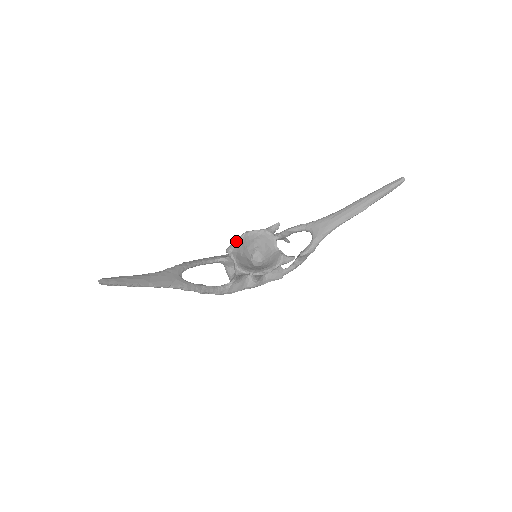
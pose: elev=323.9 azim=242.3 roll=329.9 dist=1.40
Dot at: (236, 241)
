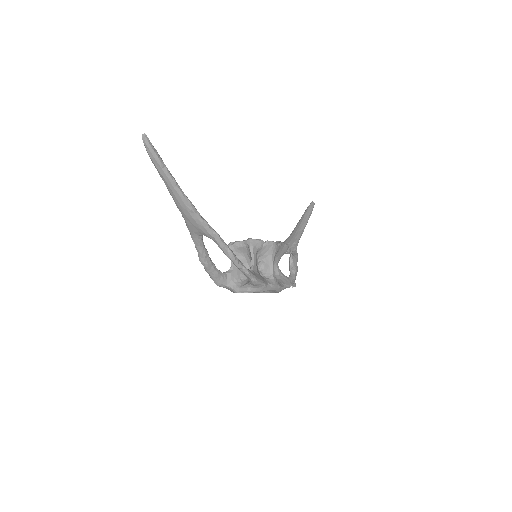
Dot at: occluded
